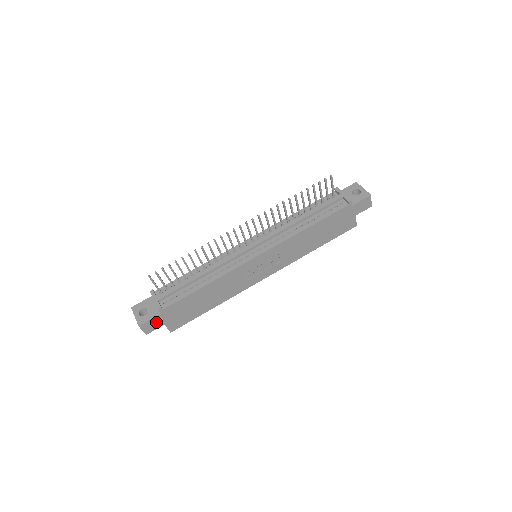
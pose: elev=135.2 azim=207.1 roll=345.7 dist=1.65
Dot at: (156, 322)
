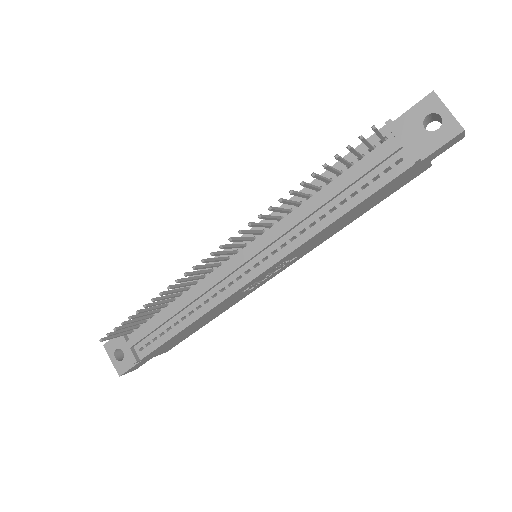
Dot at: (140, 363)
